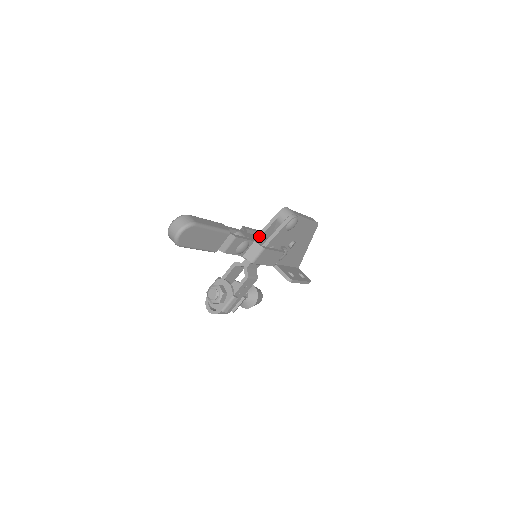
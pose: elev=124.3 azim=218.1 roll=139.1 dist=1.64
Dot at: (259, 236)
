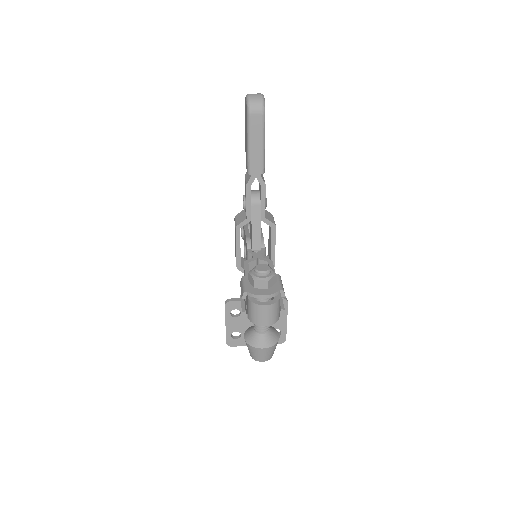
Dot at: occluded
